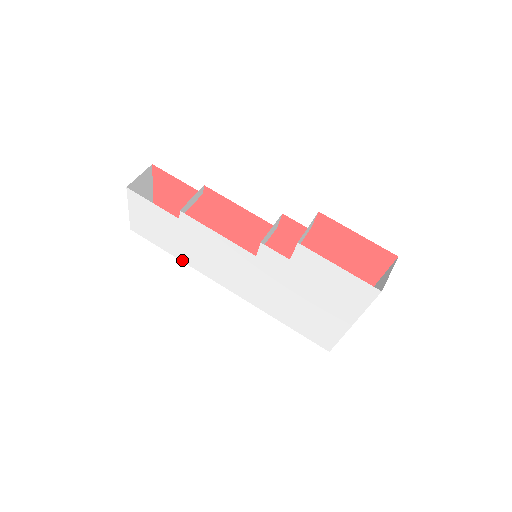
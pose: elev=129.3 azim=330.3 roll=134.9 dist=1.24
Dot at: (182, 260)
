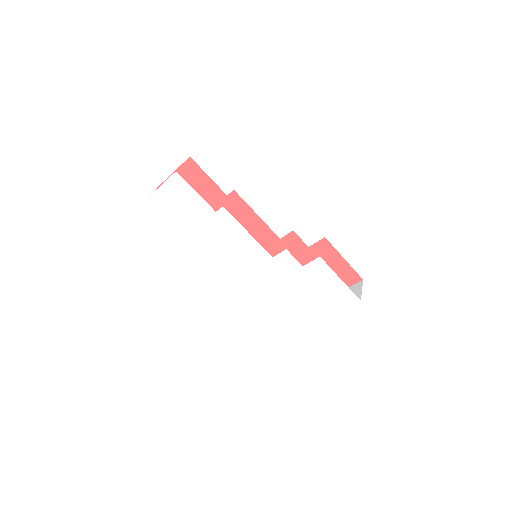
Dot at: (184, 244)
